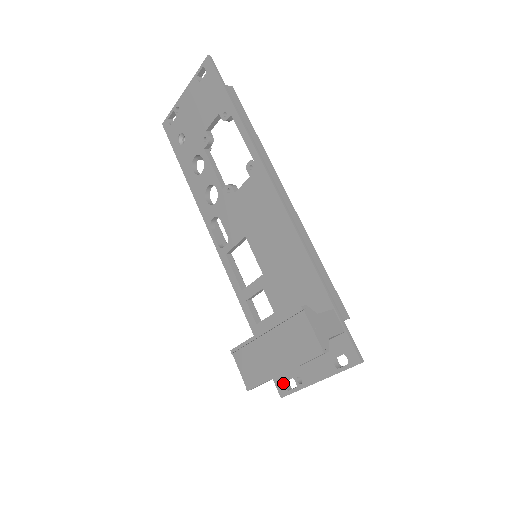
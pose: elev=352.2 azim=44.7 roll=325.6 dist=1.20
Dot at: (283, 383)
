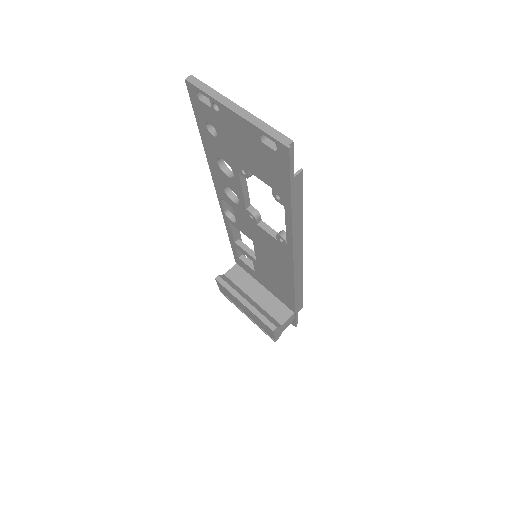
Dot at: occluded
